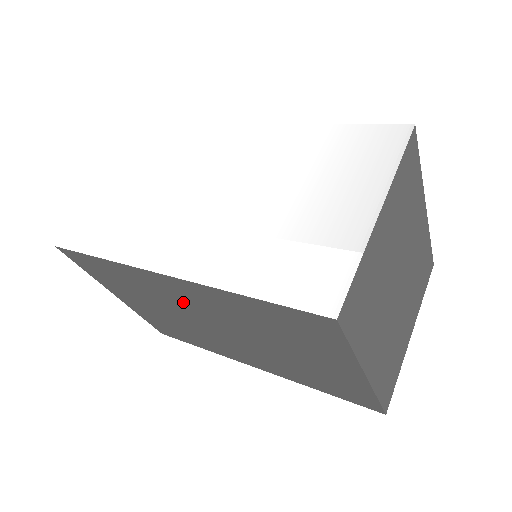
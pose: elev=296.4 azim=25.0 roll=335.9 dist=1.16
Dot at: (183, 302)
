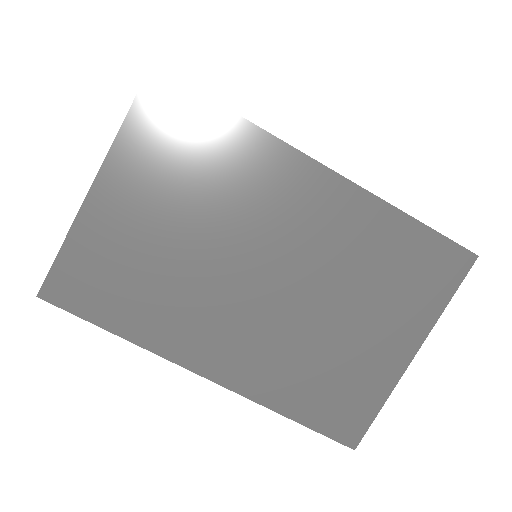
Dot at: (278, 216)
